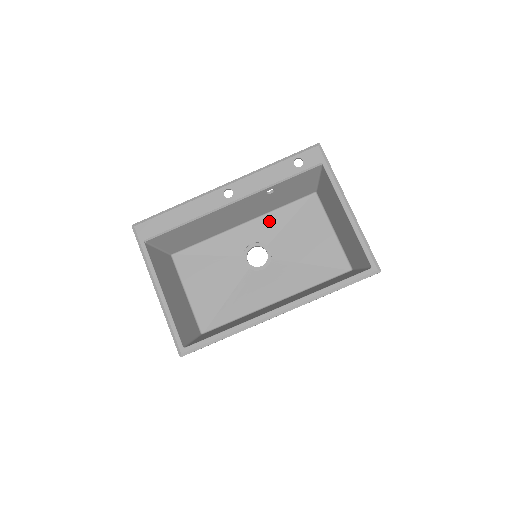
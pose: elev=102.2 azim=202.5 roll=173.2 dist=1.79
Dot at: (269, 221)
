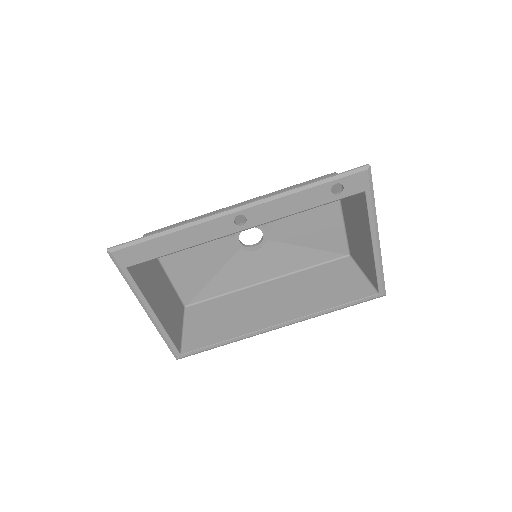
Dot at: occluded
